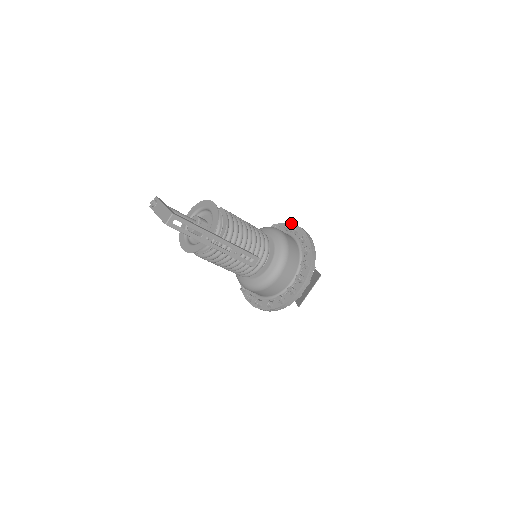
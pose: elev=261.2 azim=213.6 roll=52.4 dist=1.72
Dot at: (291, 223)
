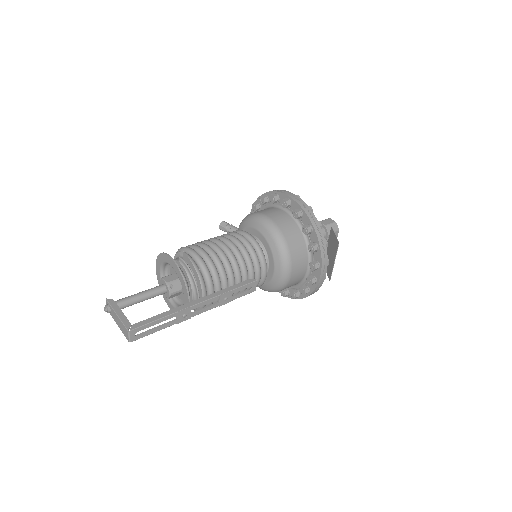
Dot at: (278, 192)
